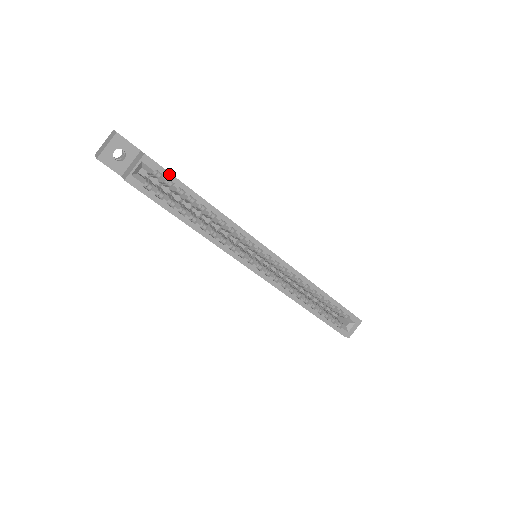
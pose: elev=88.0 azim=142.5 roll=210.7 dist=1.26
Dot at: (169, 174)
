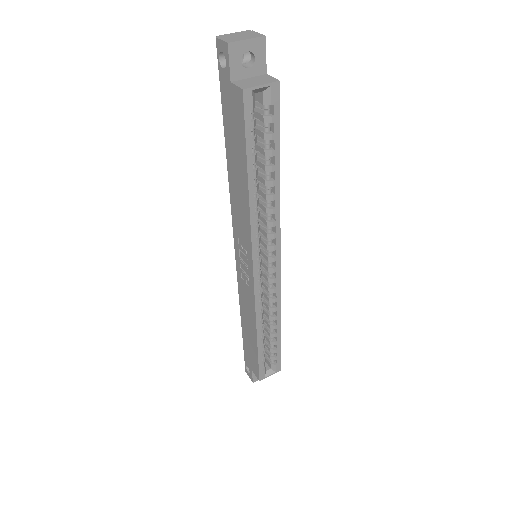
Dot at: (278, 120)
